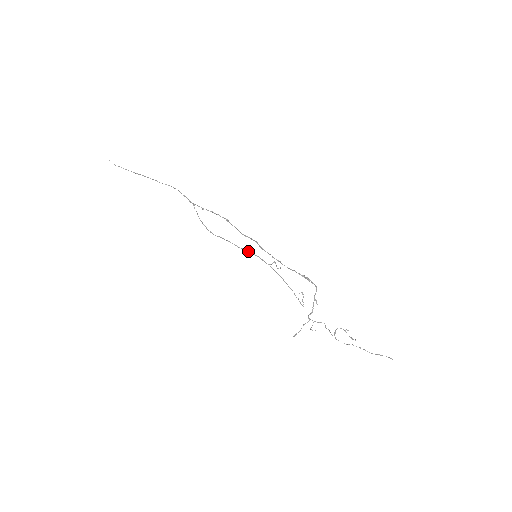
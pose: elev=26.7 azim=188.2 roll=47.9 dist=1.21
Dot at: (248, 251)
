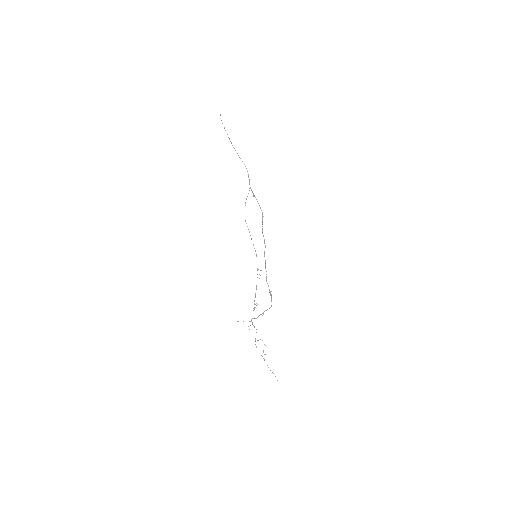
Dot at: occluded
